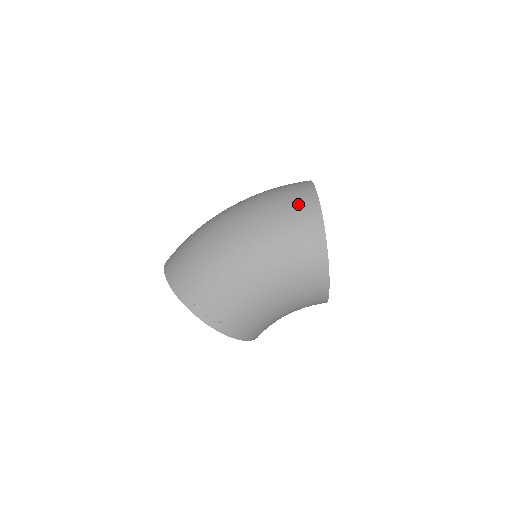
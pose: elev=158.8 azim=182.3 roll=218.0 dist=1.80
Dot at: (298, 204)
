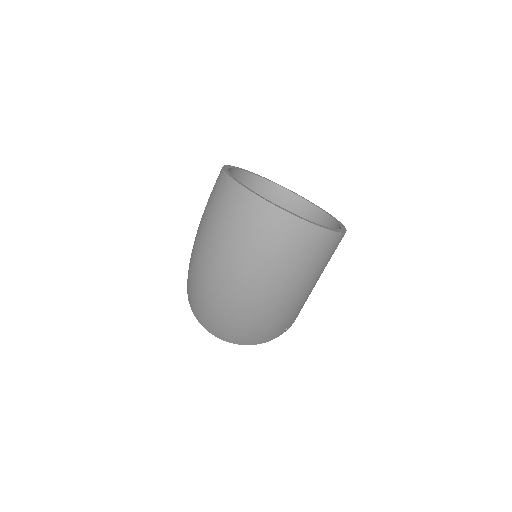
Dot at: (297, 243)
